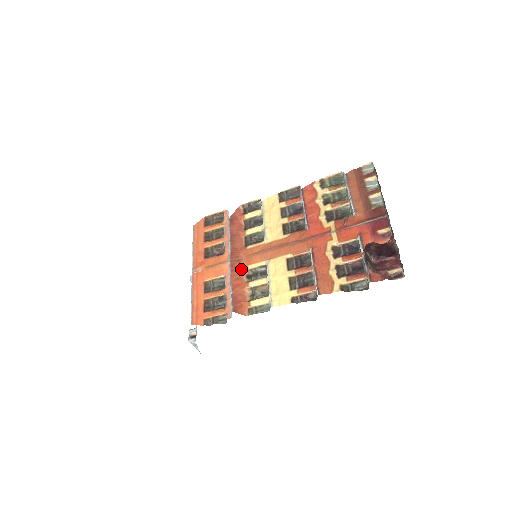
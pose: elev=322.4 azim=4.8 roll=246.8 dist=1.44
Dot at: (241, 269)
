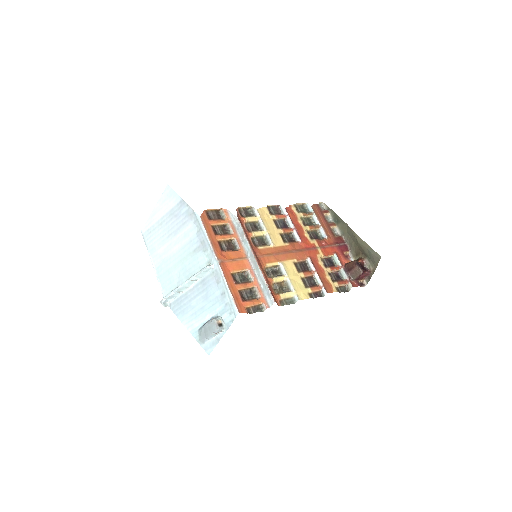
Dot at: (262, 266)
